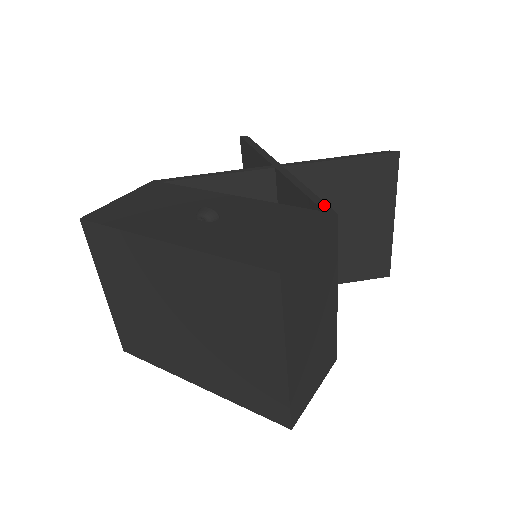
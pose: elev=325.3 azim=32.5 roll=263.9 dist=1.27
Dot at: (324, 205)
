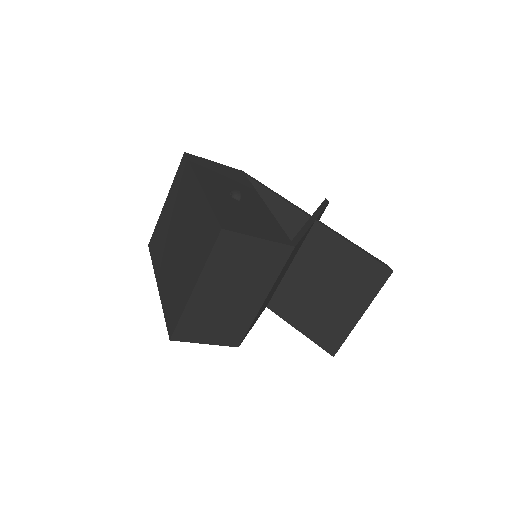
Dot at: (297, 240)
